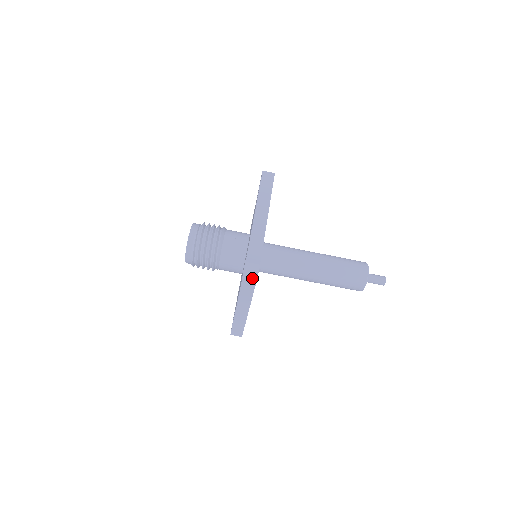
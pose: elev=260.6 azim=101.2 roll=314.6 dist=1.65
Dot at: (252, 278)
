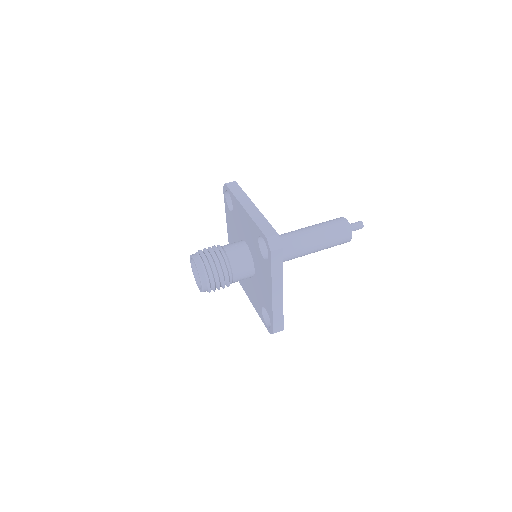
Dot at: (278, 248)
